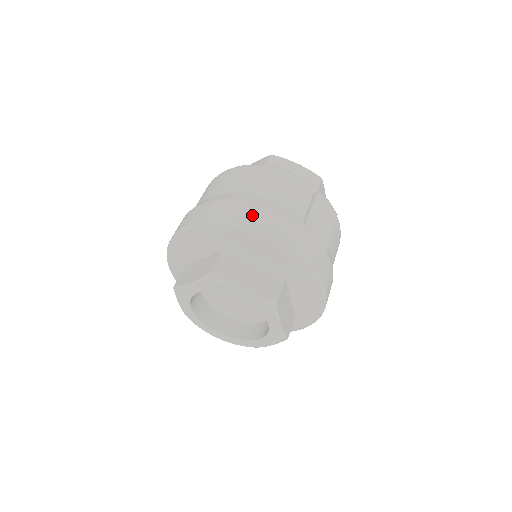
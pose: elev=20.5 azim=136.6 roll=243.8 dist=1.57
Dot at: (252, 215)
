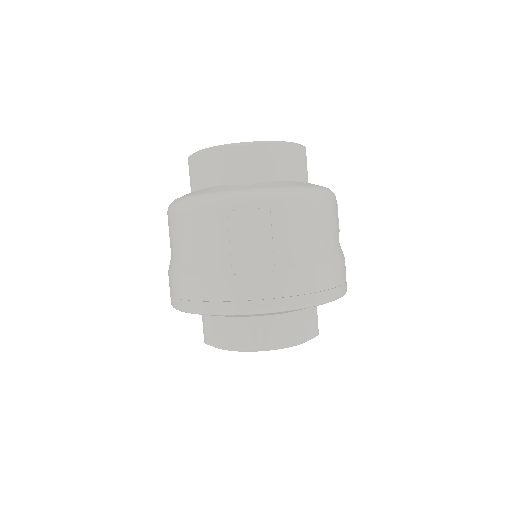
Dot at: (187, 293)
